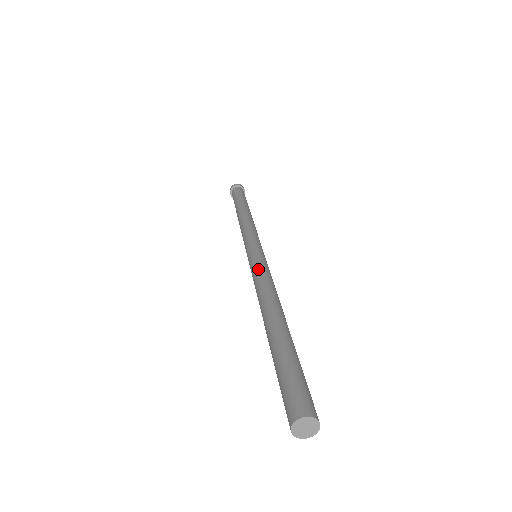
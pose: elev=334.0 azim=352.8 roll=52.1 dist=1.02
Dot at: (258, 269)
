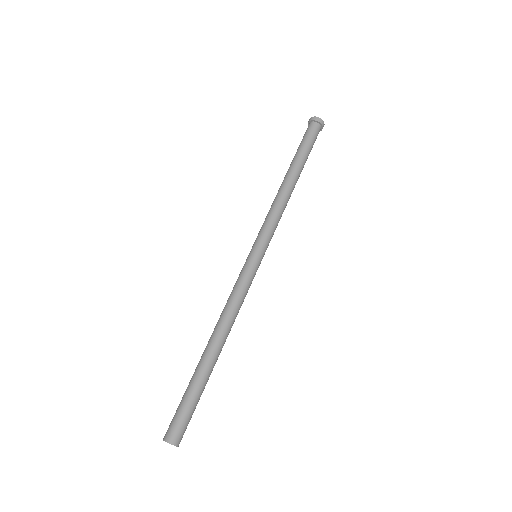
Dot at: (241, 286)
